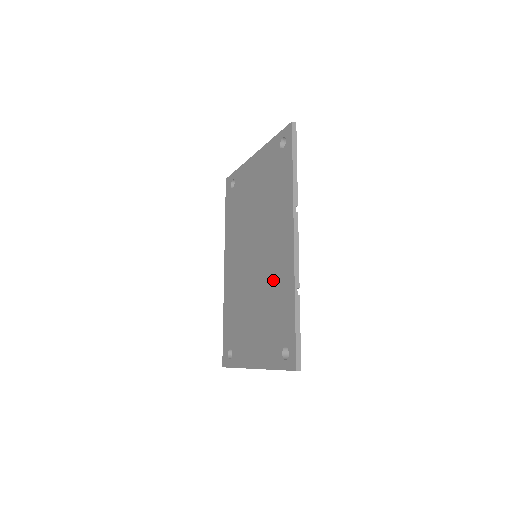
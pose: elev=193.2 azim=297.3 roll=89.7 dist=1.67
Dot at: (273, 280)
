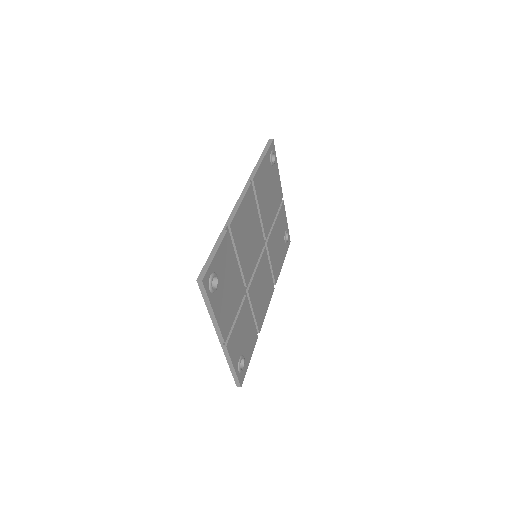
Dot at: occluded
